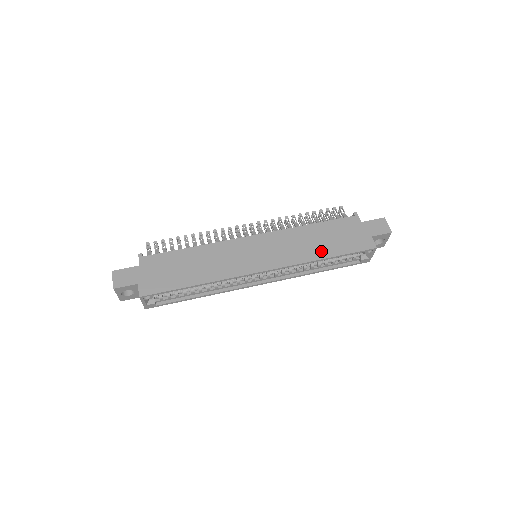
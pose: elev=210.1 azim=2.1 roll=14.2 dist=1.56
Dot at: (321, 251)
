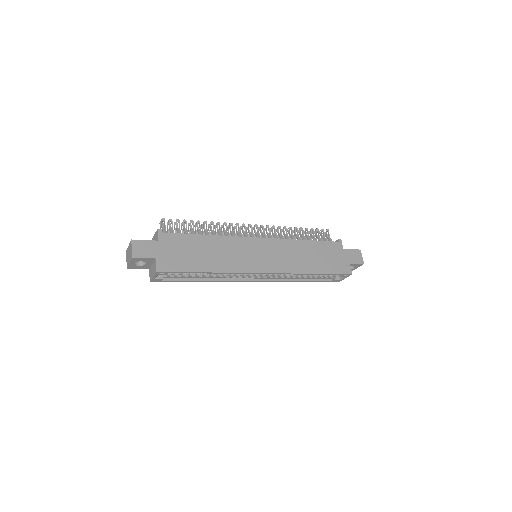
Dot at: (312, 266)
